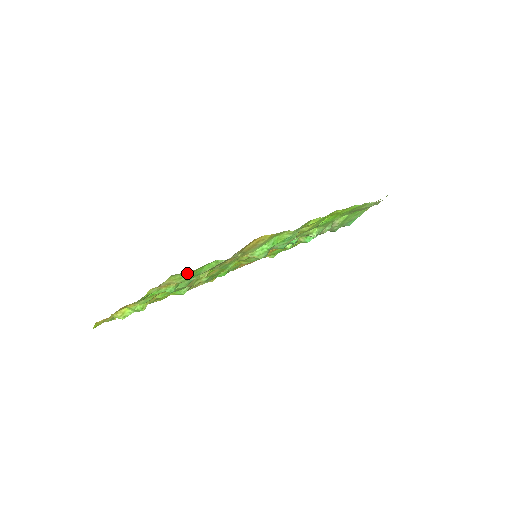
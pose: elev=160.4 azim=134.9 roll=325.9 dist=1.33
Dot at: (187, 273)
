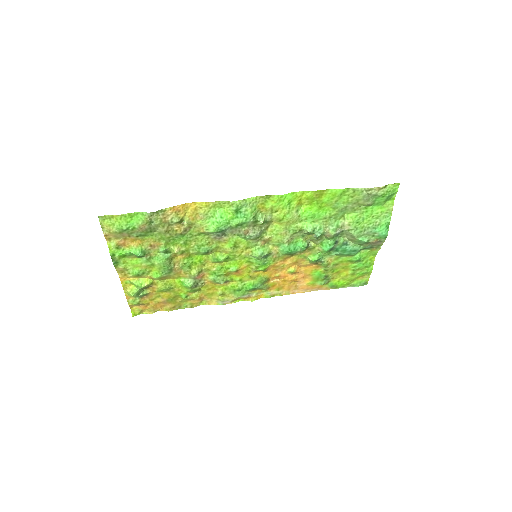
Dot at: (114, 218)
